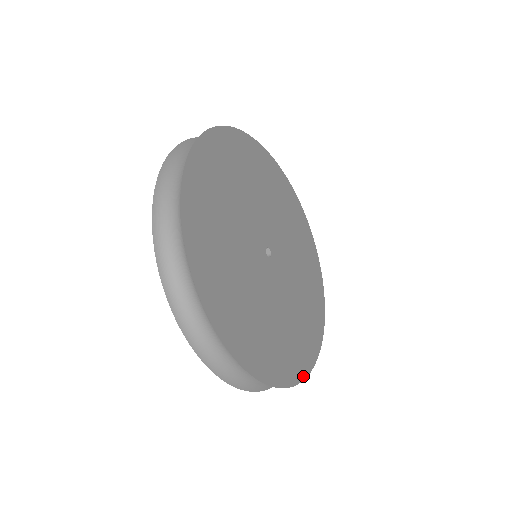
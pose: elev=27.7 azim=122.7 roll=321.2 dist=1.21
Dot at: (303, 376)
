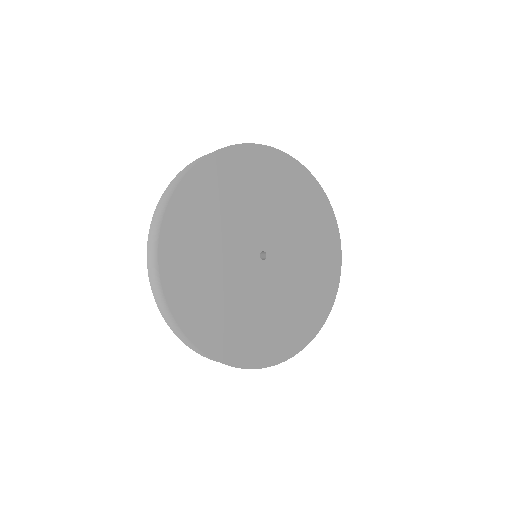
Dot at: (229, 362)
